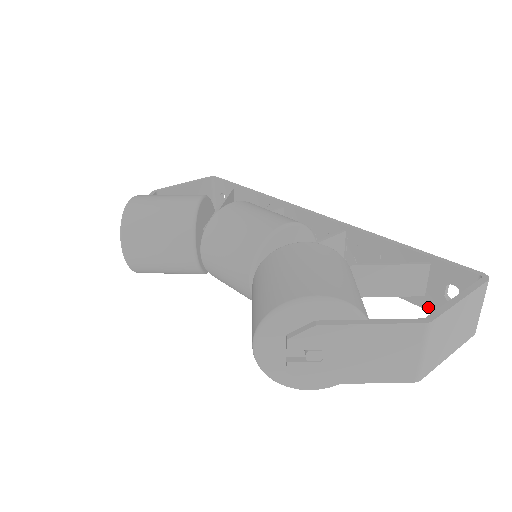
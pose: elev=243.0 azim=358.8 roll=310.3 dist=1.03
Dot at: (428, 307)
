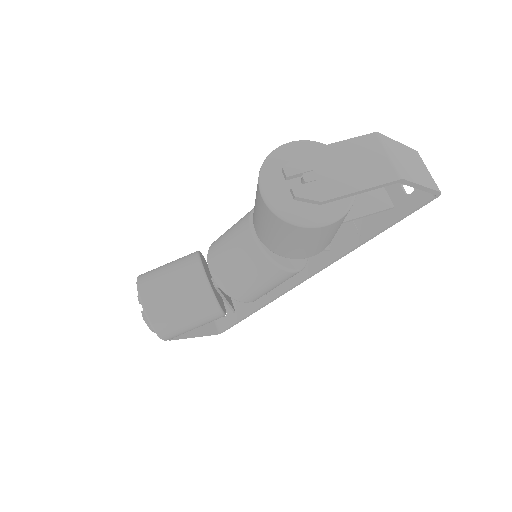
Dot at: (403, 214)
